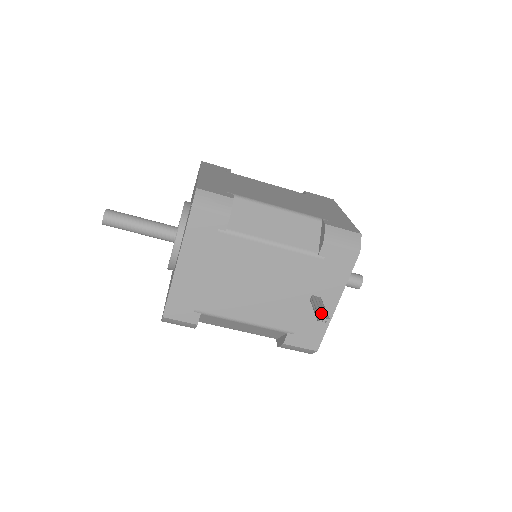
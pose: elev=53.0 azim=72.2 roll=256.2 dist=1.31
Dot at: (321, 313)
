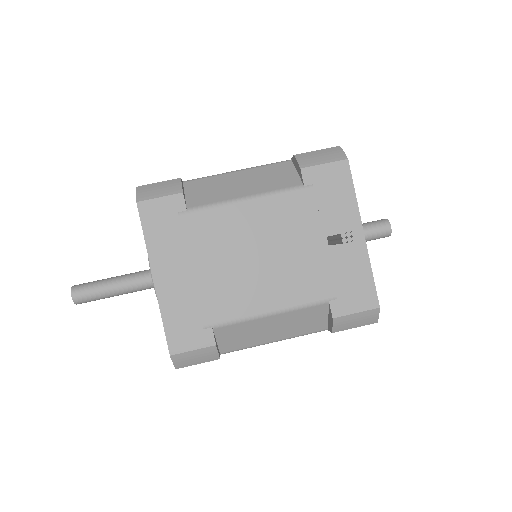
Dot at: occluded
